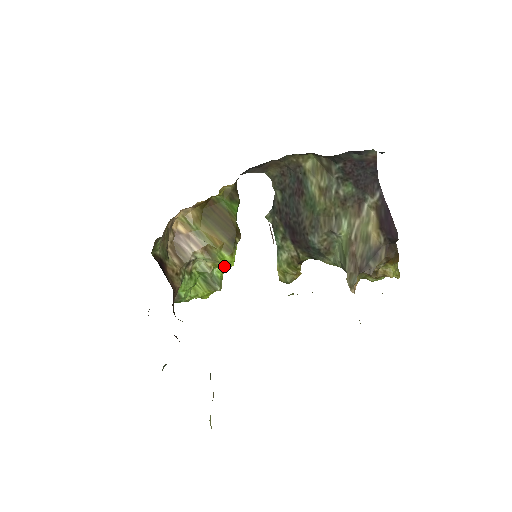
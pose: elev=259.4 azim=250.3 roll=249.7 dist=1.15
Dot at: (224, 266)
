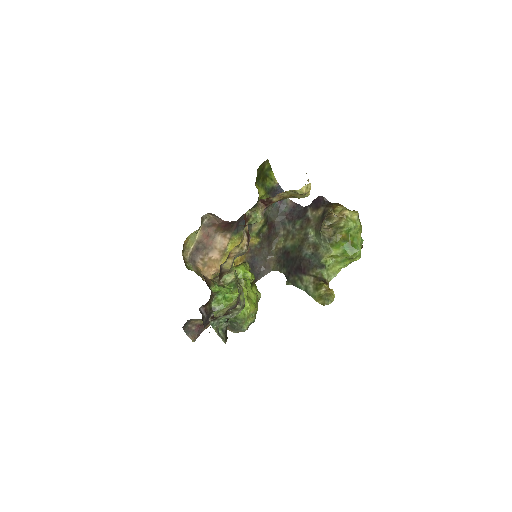
Dot at: (246, 278)
